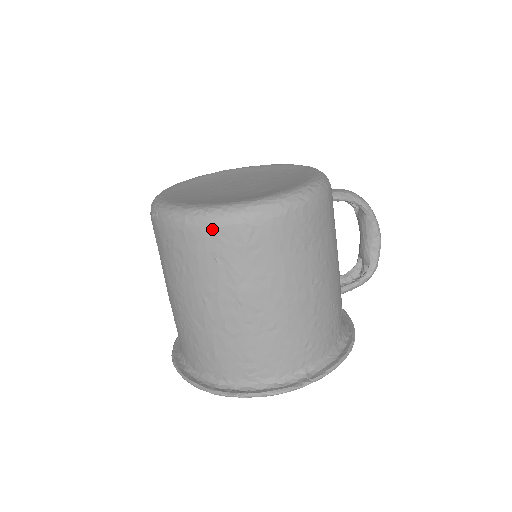
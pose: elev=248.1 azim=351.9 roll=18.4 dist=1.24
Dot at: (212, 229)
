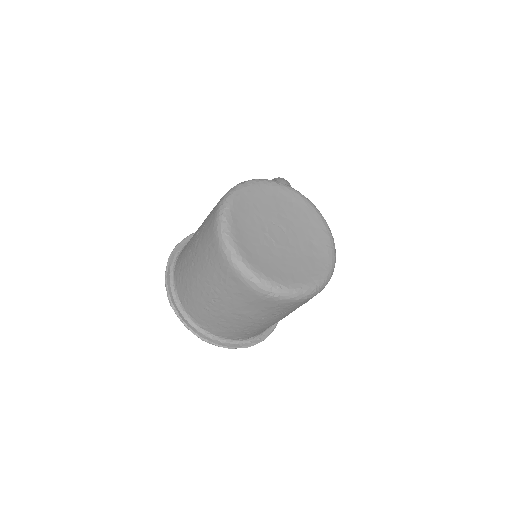
Dot at: occluded
